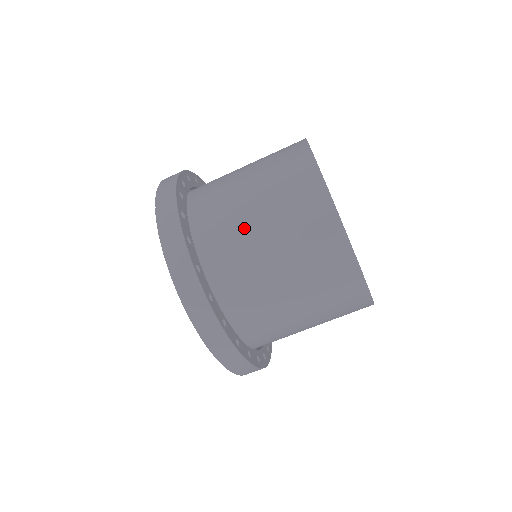
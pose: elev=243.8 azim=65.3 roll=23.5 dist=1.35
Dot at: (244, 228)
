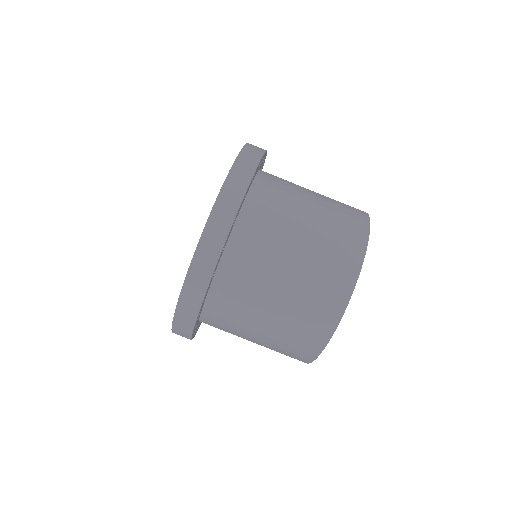
Dot at: (300, 187)
